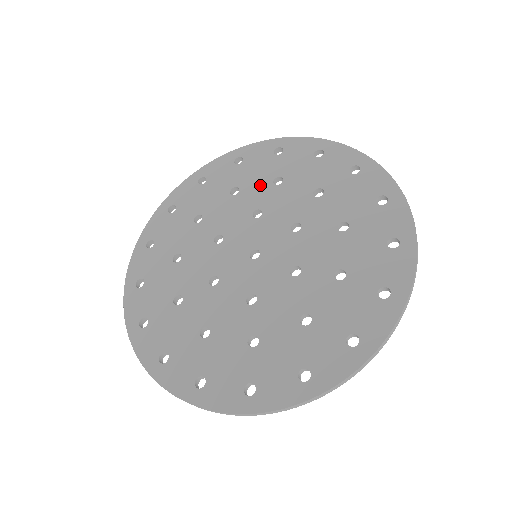
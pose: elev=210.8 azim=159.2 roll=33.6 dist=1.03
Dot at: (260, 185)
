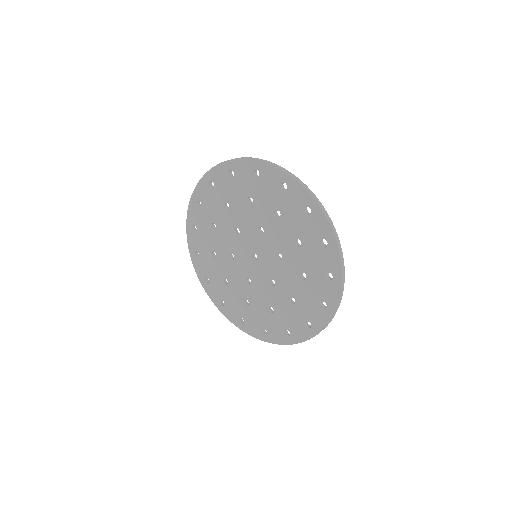
Dot at: (266, 208)
